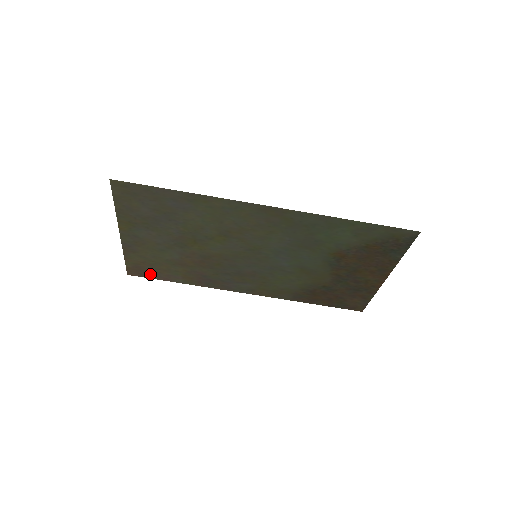
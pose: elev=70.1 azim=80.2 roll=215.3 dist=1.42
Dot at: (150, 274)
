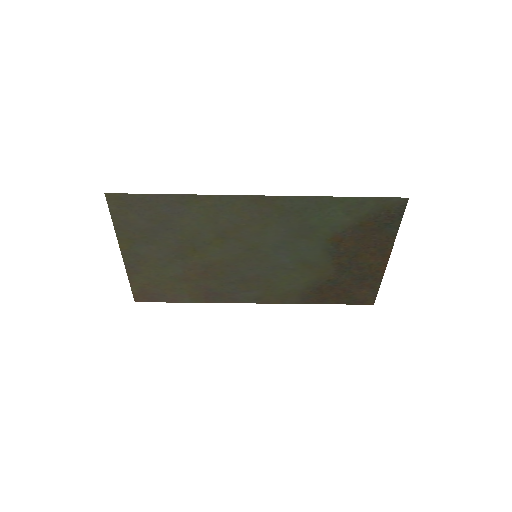
Dot at: (157, 297)
